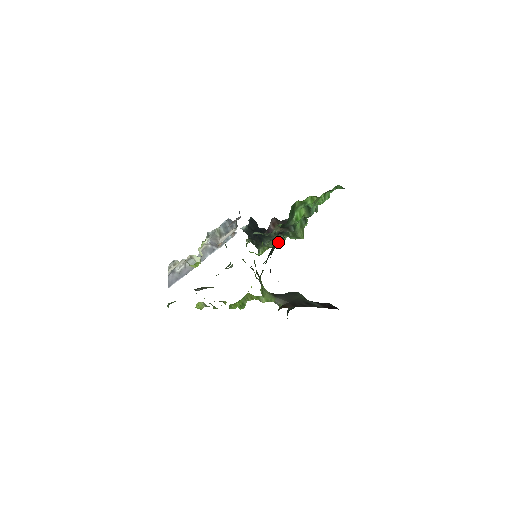
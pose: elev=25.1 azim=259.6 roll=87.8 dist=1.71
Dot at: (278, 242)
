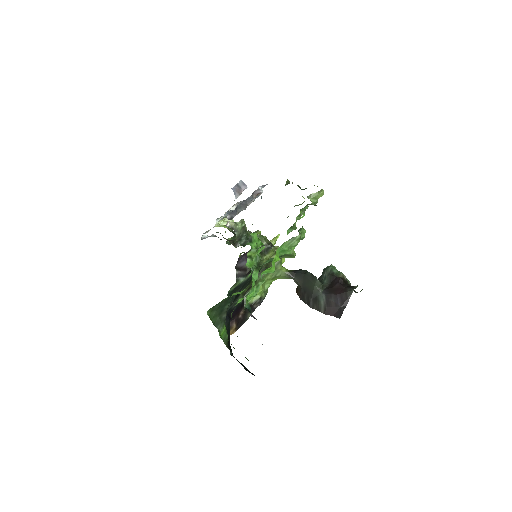
Dot at: occluded
